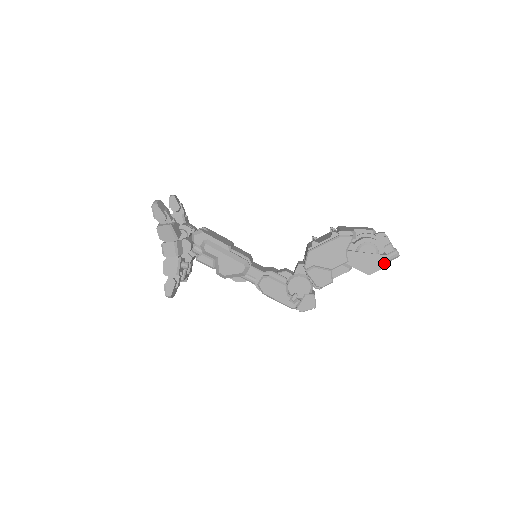
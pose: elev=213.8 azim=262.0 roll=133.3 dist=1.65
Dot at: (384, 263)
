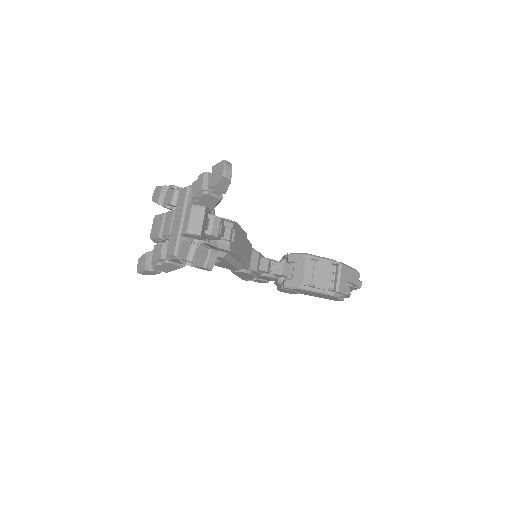
Dot at: (336, 300)
